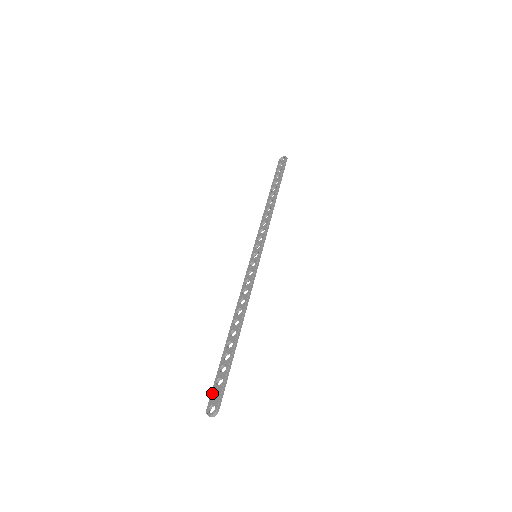
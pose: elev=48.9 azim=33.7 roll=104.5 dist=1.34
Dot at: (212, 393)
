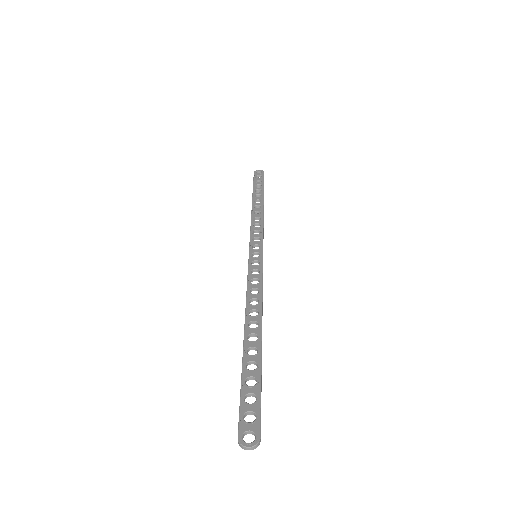
Dot at: (242, 414)
